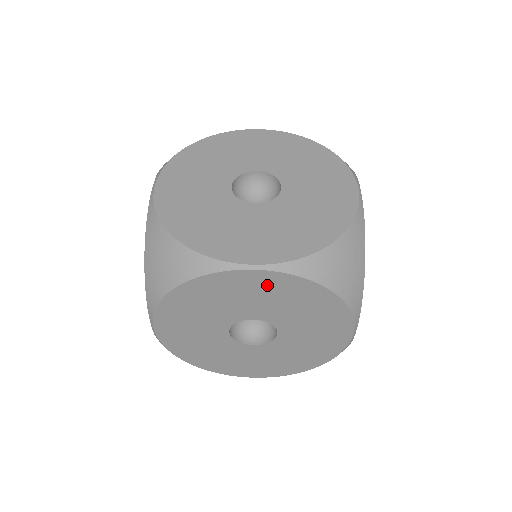
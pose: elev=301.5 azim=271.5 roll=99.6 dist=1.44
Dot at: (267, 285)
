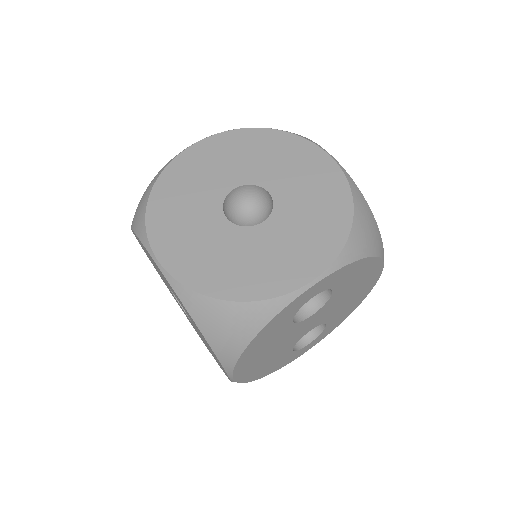
Dot at: (168, 283)
